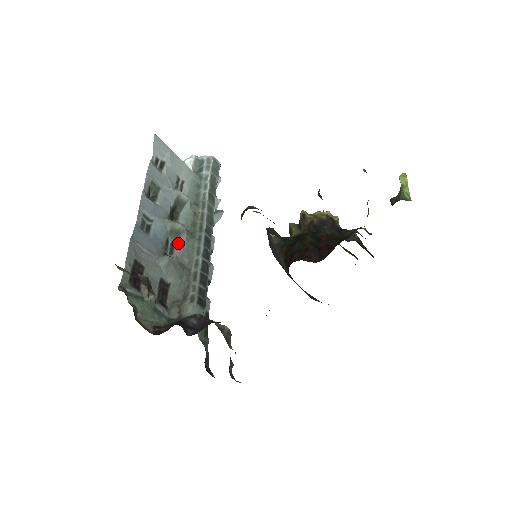
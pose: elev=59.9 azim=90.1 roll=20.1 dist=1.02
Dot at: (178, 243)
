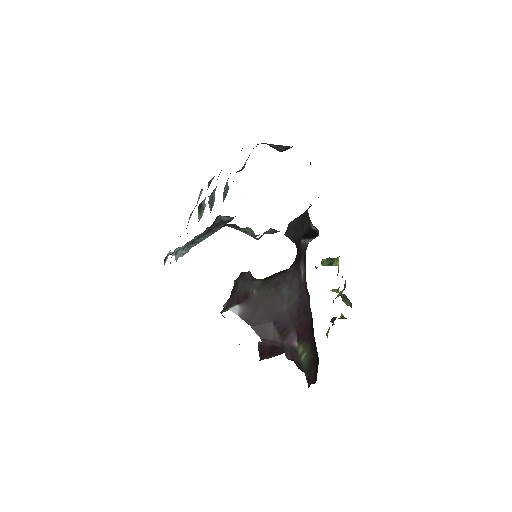
Dot at: (209, 205)
